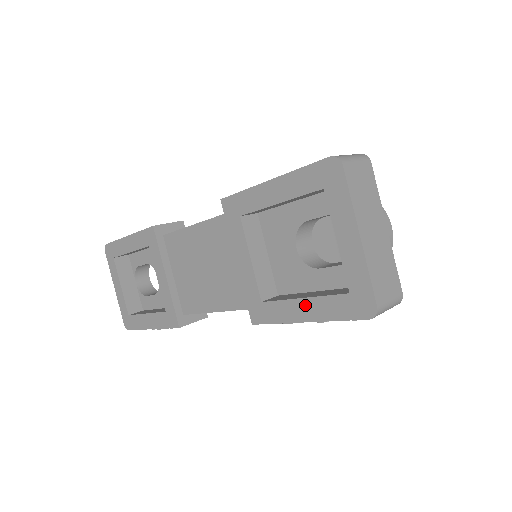
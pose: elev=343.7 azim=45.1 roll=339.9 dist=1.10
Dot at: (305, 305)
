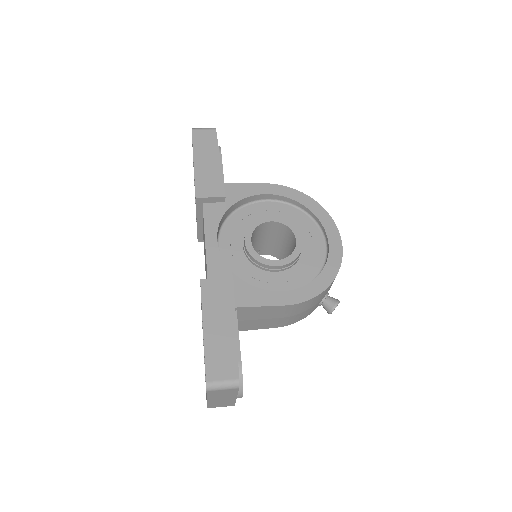
Dot at: (204, 358)
